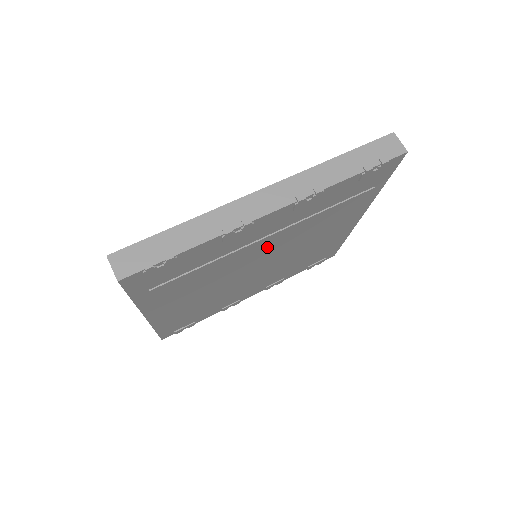
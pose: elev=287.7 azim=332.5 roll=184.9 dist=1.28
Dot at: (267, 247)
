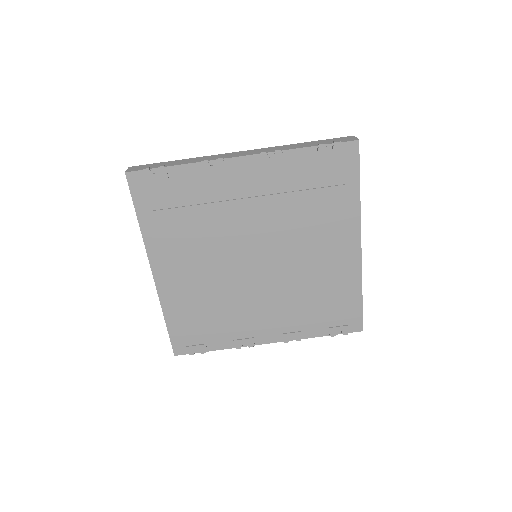
Dot at: (252, 222)
